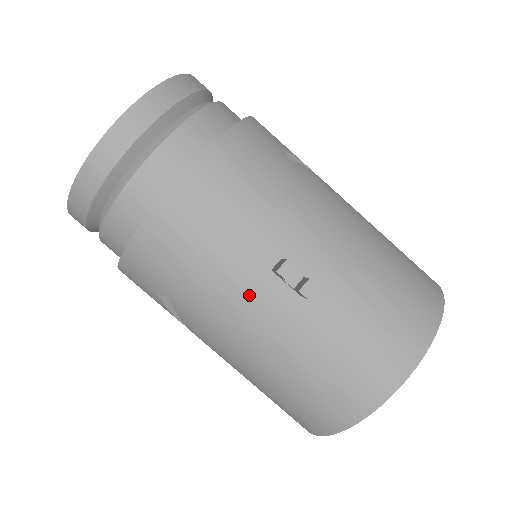
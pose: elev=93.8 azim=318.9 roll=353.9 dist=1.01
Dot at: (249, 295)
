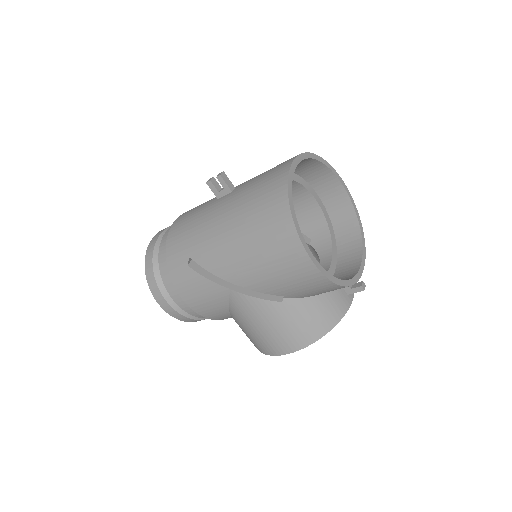
Dot at: (212, 211)
